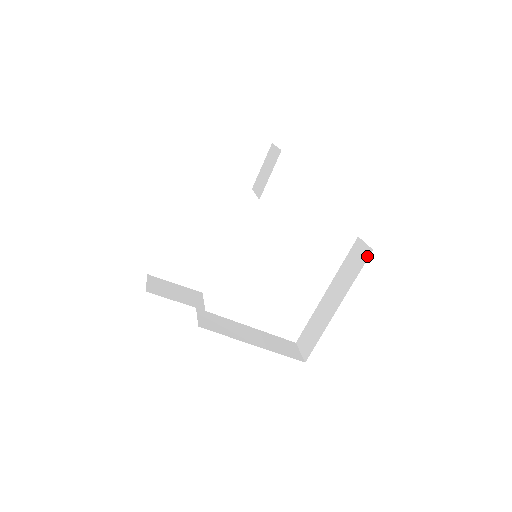
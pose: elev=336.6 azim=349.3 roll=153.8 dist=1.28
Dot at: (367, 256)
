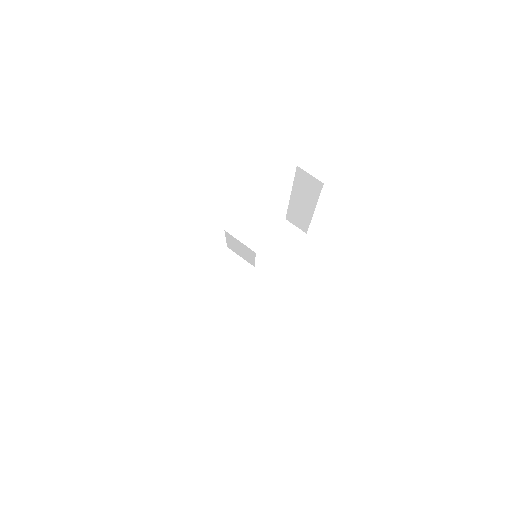
Dot at: (320, 186)
